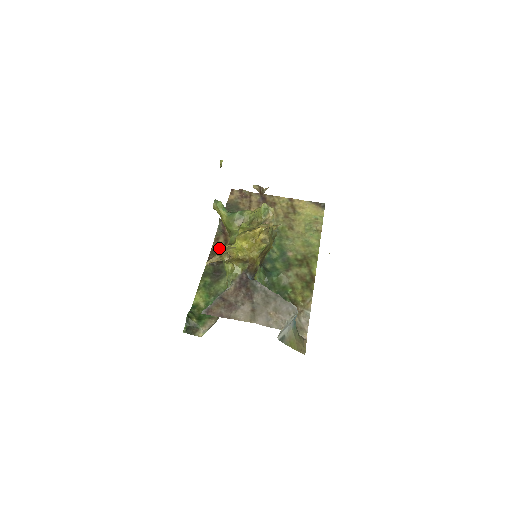
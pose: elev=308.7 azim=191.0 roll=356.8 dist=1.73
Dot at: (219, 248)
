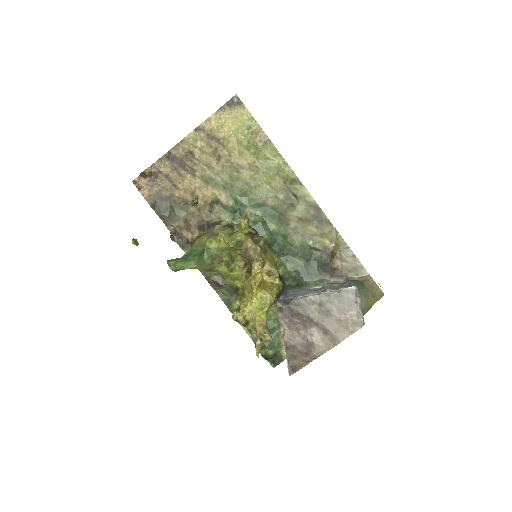
Dot at: (239, 316)
